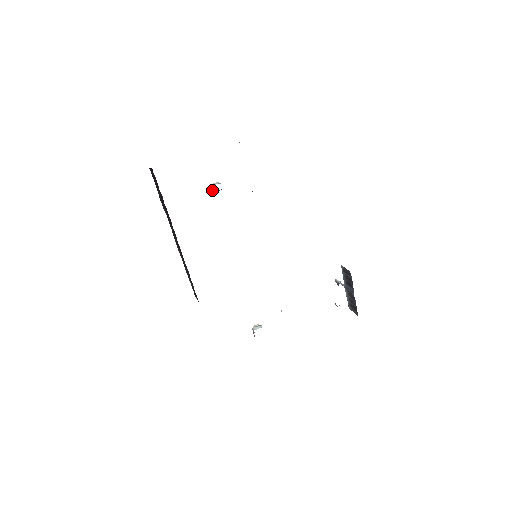
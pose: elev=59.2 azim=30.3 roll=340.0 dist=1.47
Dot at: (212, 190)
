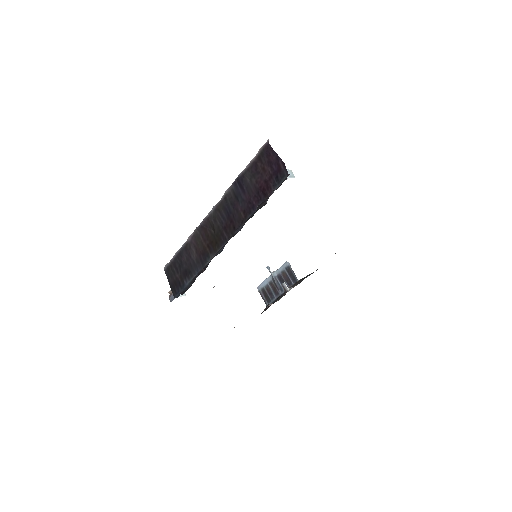
Dot at: occluded
